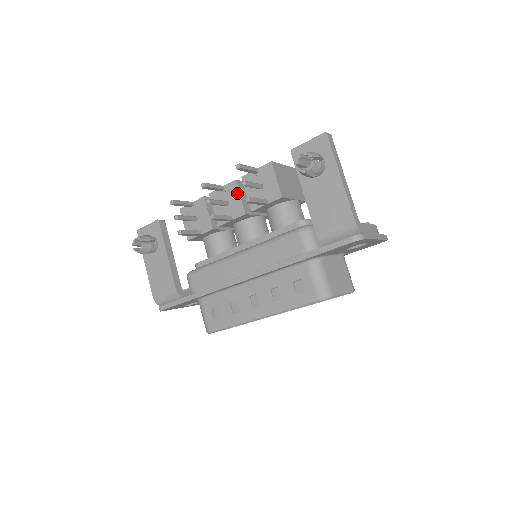
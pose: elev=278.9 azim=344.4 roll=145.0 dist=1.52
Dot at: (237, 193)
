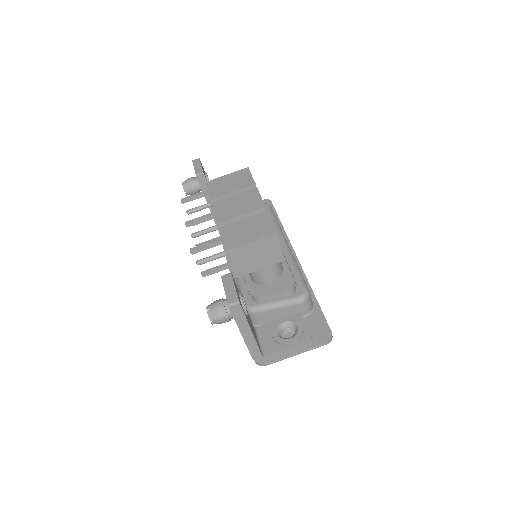
Dot at: occluded
